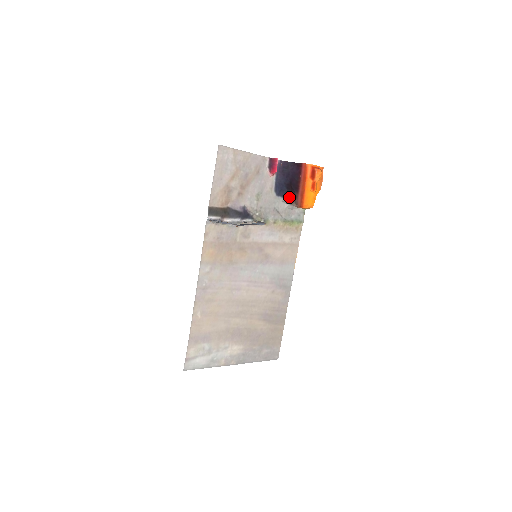
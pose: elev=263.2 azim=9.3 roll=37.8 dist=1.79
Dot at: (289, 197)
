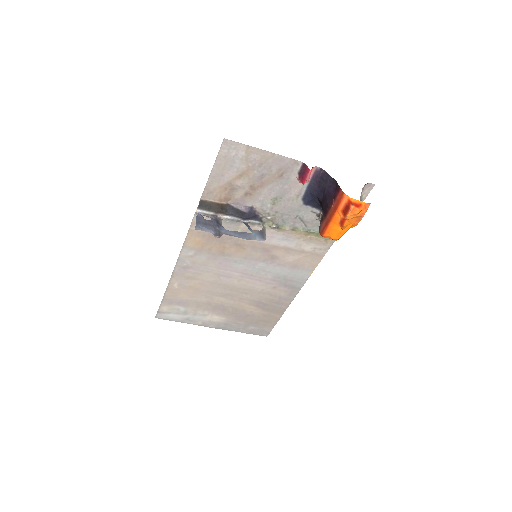
Dot at: (322, 210)
